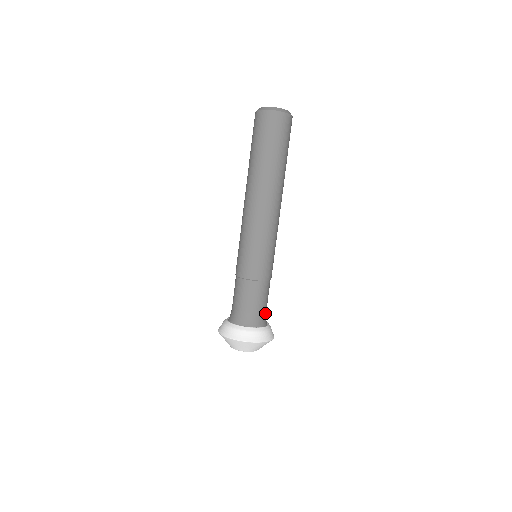
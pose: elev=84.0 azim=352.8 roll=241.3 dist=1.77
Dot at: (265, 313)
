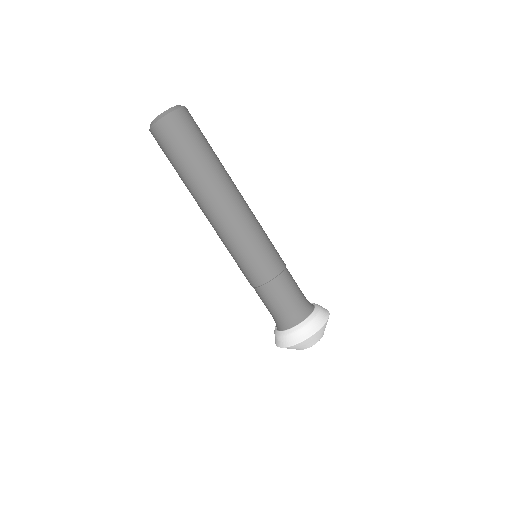
Dot at: (304, 299)
